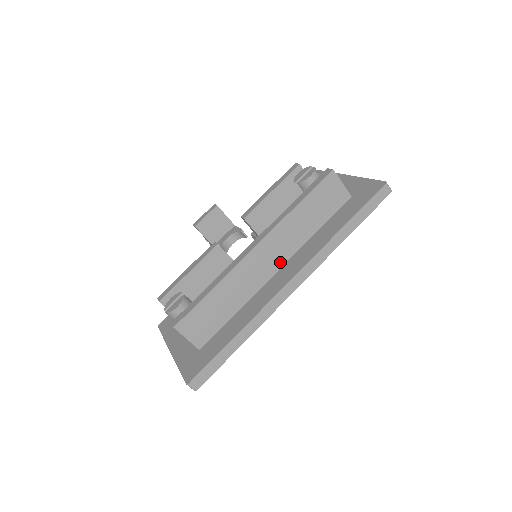
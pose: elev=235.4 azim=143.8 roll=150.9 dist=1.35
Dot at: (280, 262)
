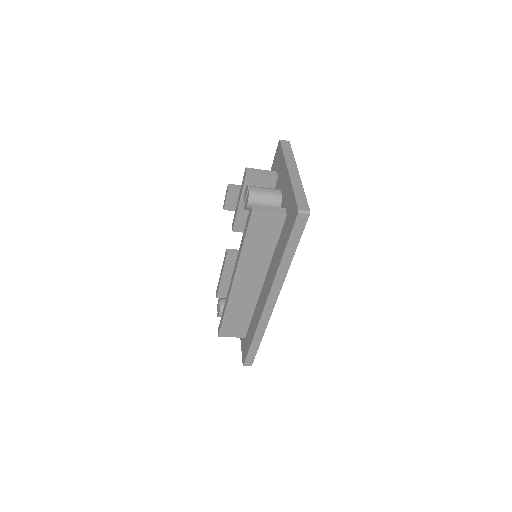
Dot at: (260, 280)
